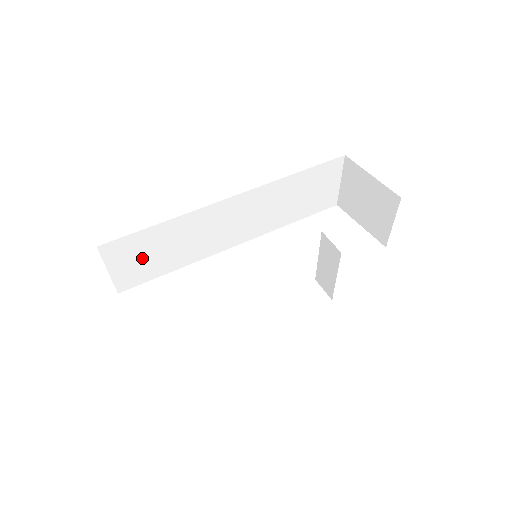
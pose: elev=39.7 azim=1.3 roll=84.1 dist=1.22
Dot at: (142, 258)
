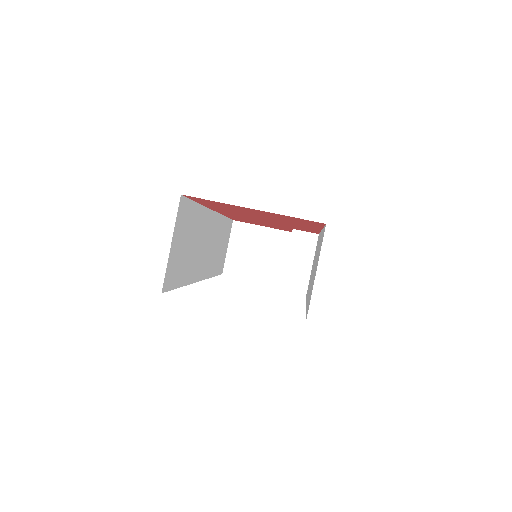
Dot at: (182, 245)
